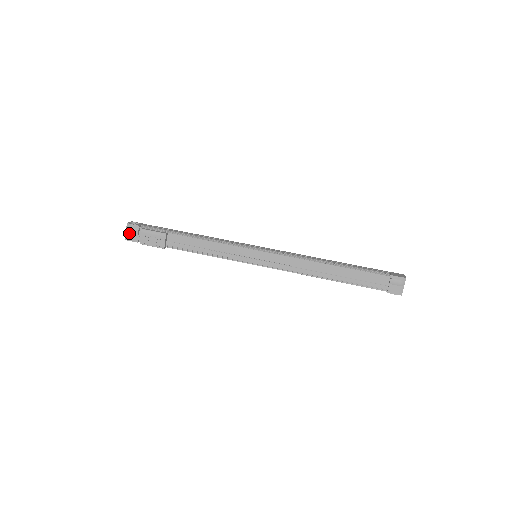
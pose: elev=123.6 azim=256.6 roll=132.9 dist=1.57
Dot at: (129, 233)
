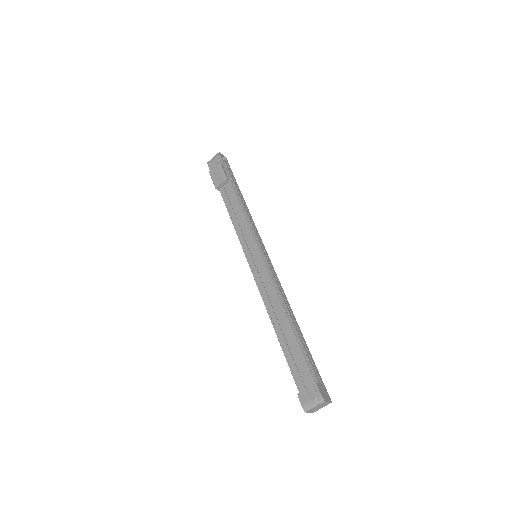
Dot at: (213, 160)
